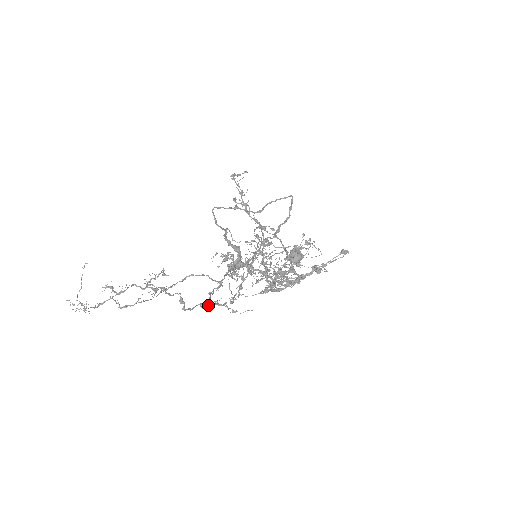
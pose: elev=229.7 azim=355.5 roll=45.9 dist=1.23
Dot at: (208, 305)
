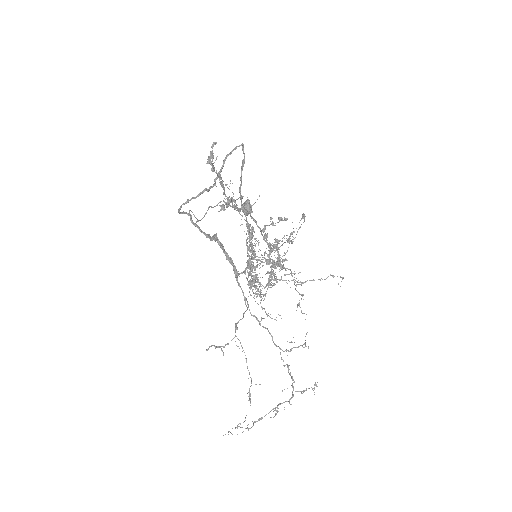
Dot at: occluded
